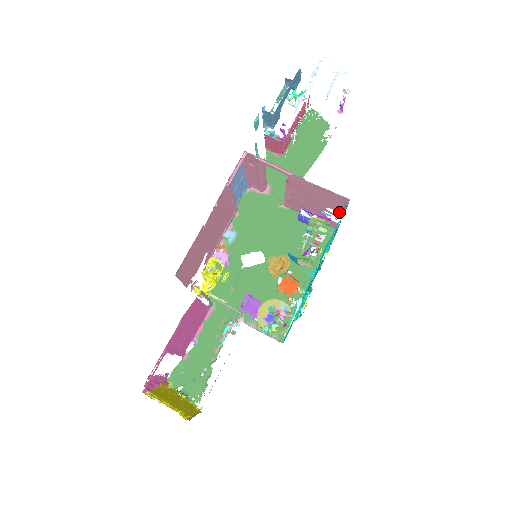
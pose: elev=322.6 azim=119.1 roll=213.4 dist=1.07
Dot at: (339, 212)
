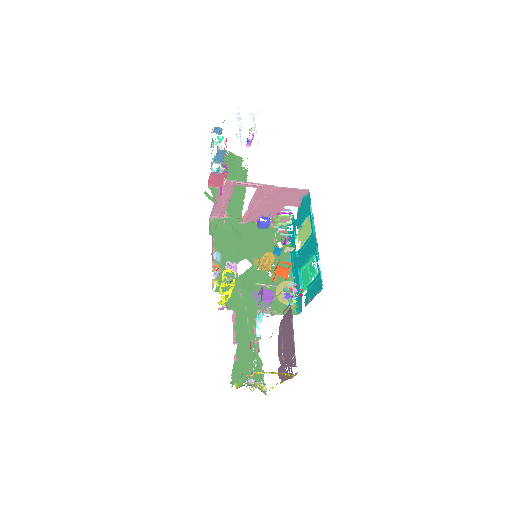
Dot at: (295, 206)
